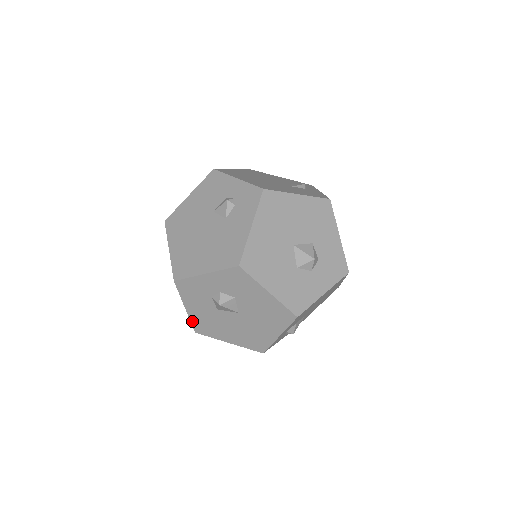
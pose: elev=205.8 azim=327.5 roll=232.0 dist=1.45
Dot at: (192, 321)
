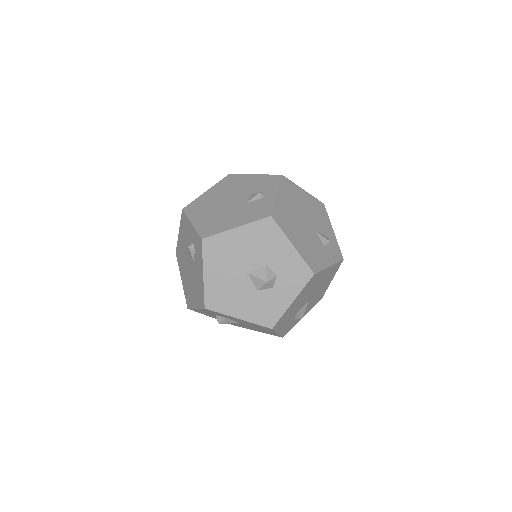
Dot at: occluded
